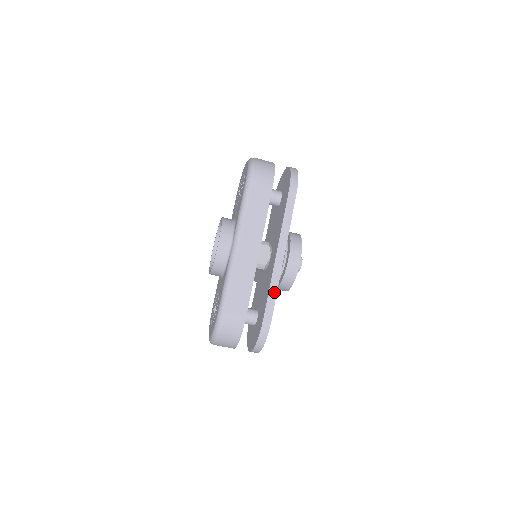
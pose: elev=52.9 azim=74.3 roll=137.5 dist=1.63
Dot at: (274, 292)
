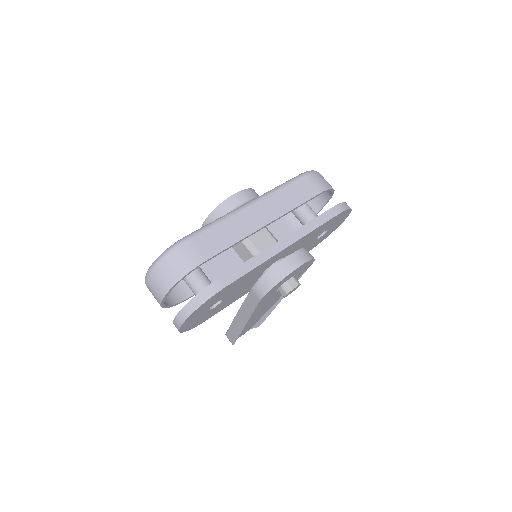
Dot at: (252, 265)
